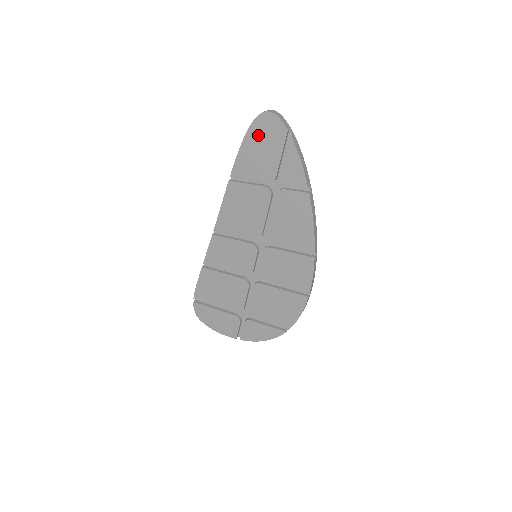
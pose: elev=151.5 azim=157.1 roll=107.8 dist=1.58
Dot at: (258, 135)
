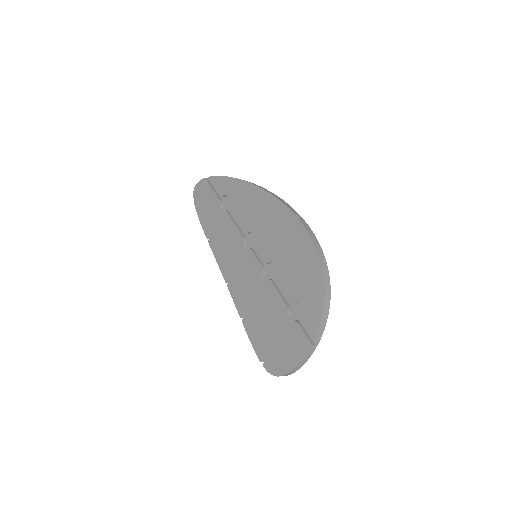
Dot at: (199, 201)
